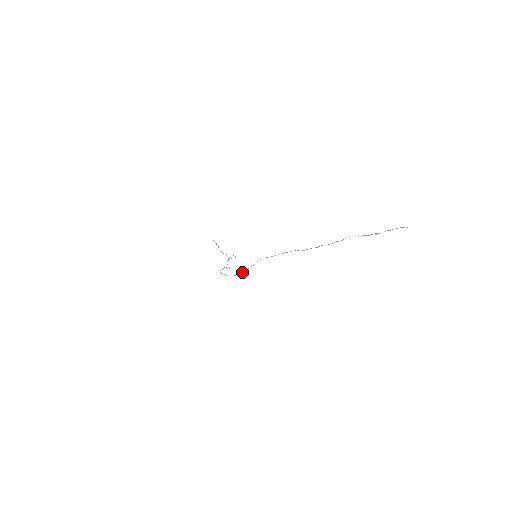
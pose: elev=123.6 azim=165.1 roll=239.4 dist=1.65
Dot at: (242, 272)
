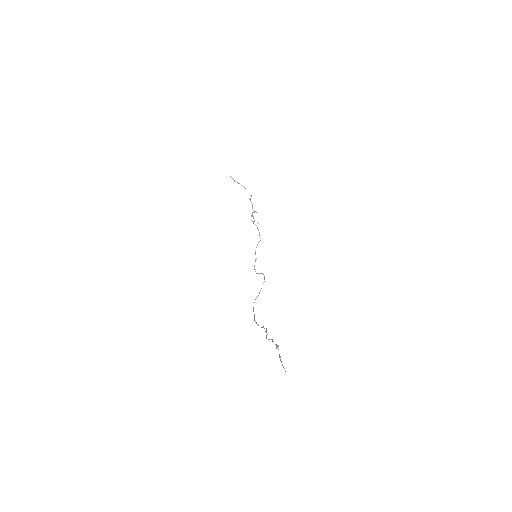
Dot at: occluded
